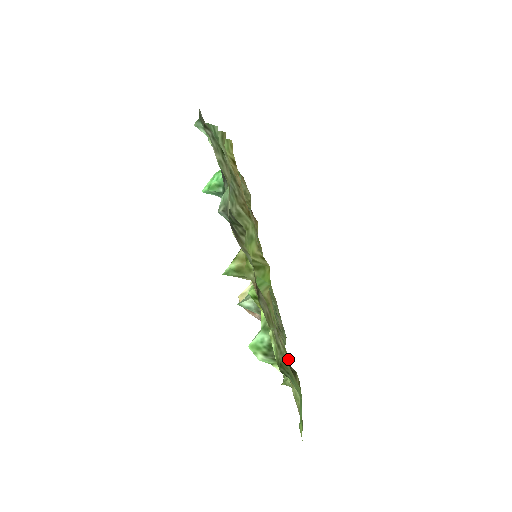
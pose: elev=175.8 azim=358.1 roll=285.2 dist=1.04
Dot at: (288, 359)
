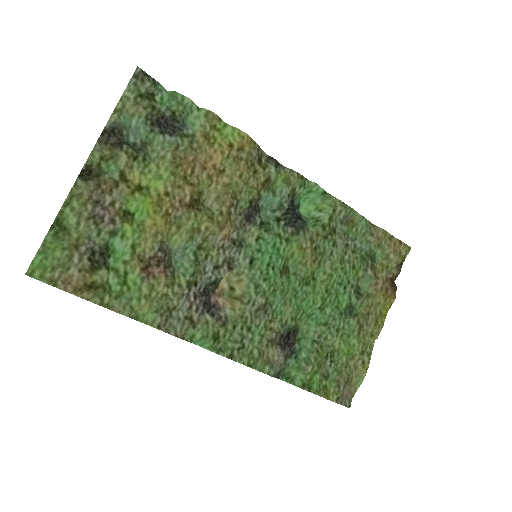
Dot at: (143, 296)
